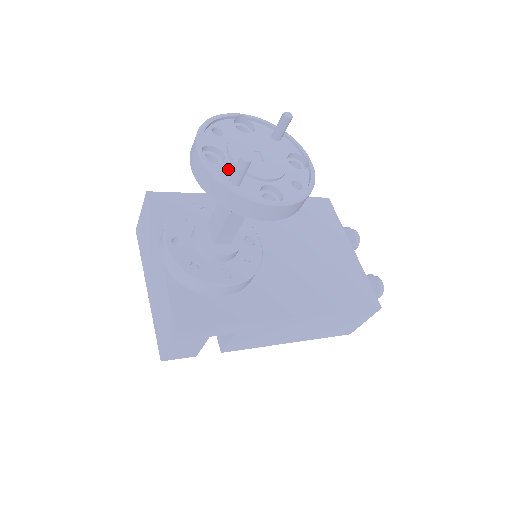
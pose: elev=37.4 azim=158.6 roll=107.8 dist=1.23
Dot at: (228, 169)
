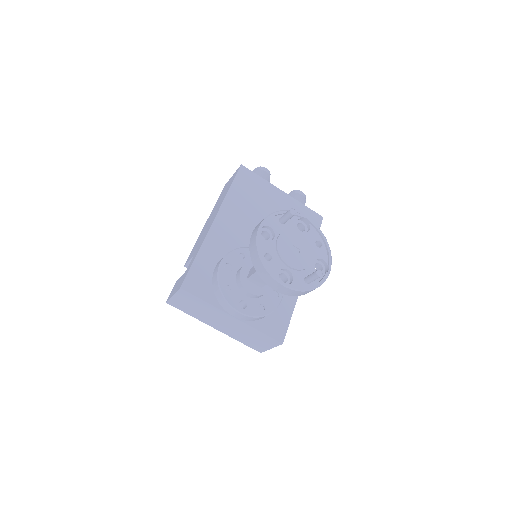
Dot at: (298, 277)
